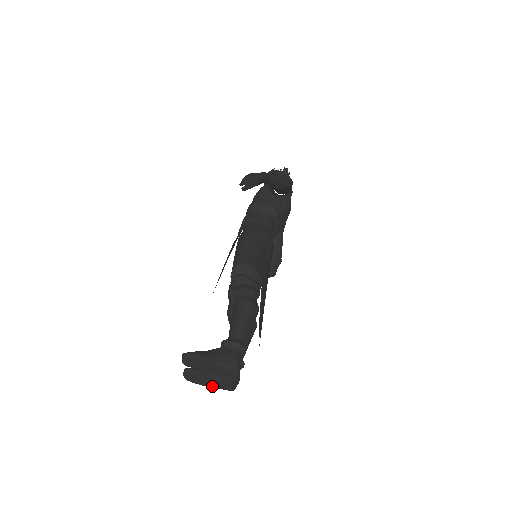
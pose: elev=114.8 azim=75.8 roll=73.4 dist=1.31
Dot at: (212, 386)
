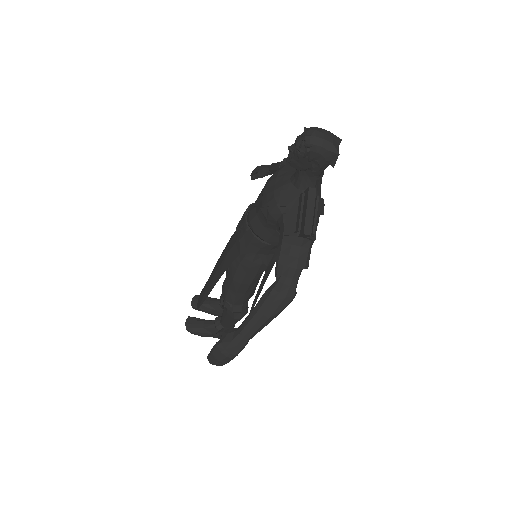
Dot at: occluded
